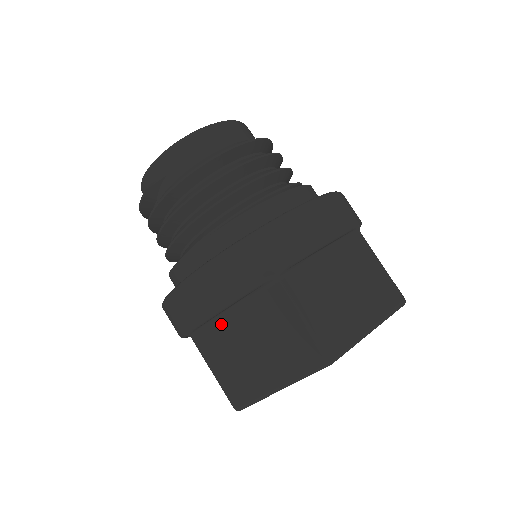
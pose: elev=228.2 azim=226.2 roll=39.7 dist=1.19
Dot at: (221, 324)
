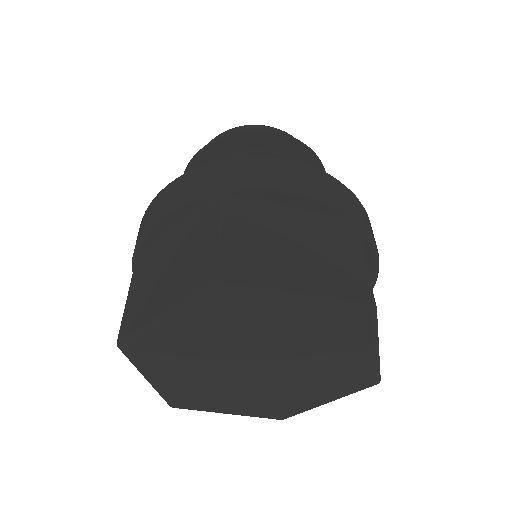
Dot at: occluded
